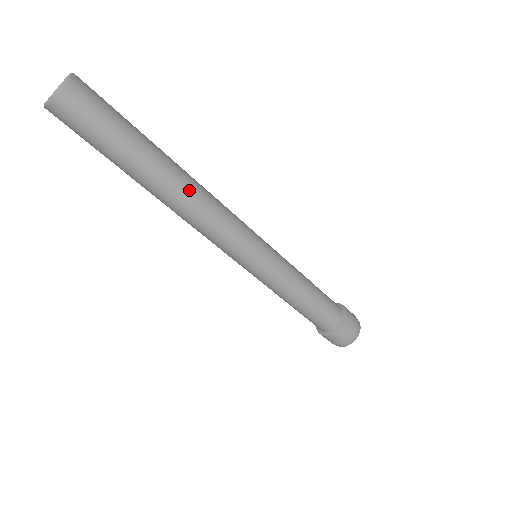
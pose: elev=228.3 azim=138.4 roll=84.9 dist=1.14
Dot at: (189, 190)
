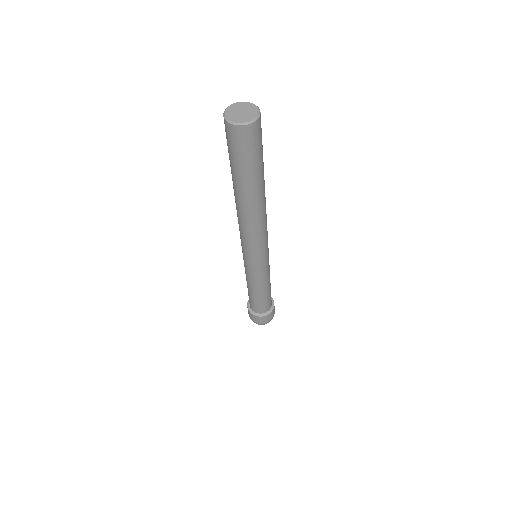
Dot at: occluded
